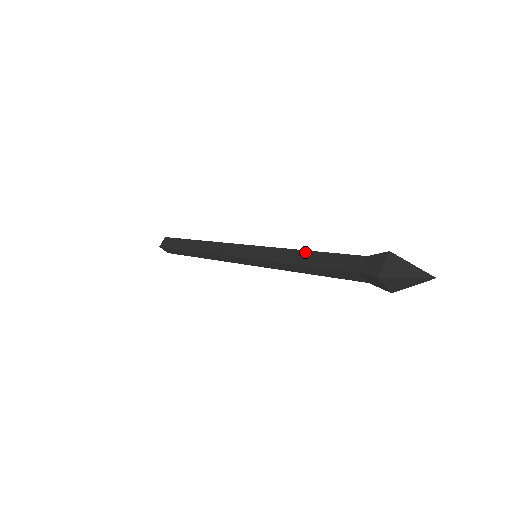
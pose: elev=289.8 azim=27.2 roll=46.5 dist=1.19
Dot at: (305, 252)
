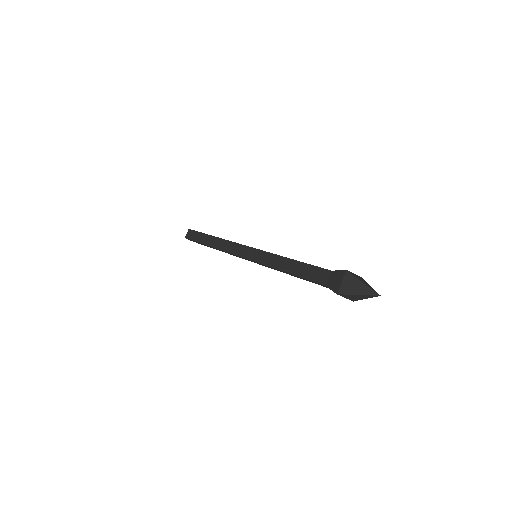
Dot at: (289, 260)
